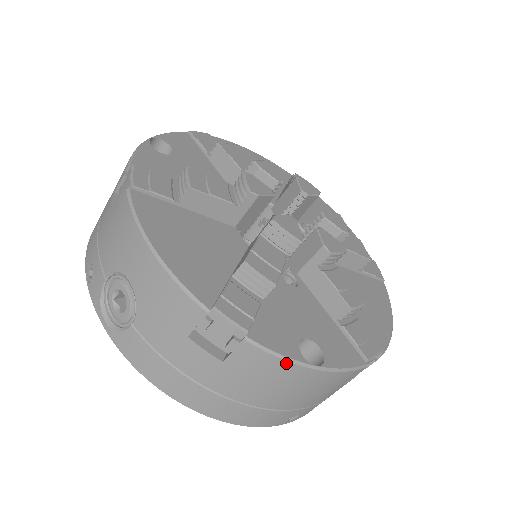
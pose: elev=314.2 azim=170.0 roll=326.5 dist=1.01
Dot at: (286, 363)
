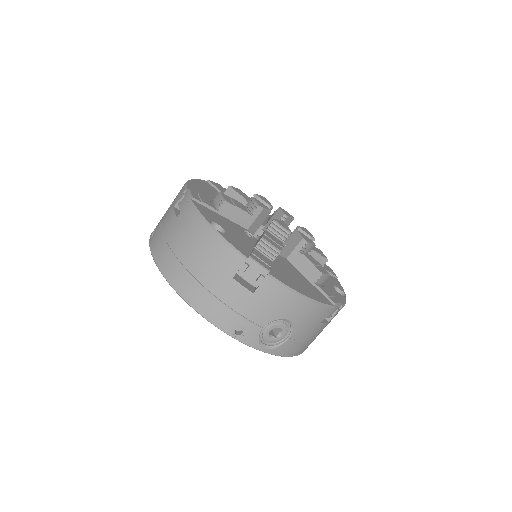
Dot at: occluded
